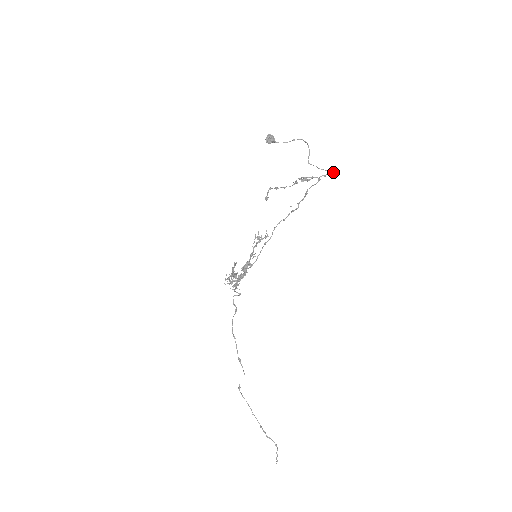
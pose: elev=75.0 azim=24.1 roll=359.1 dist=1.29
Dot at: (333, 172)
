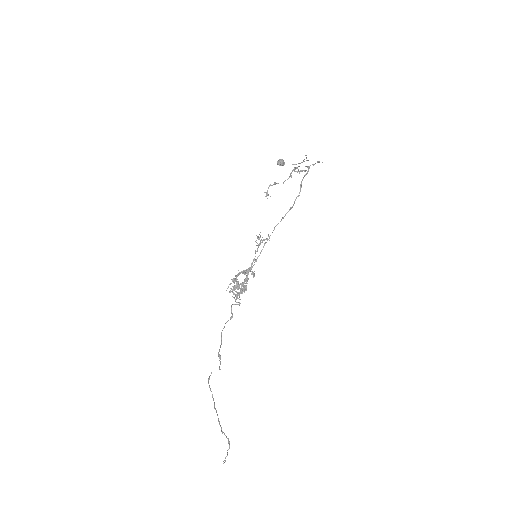
Dot at: occluded
